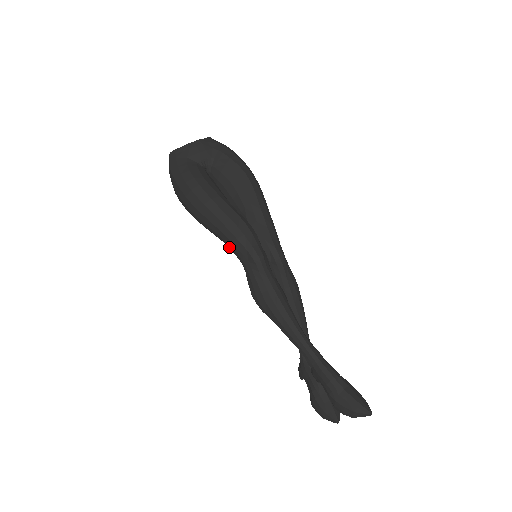
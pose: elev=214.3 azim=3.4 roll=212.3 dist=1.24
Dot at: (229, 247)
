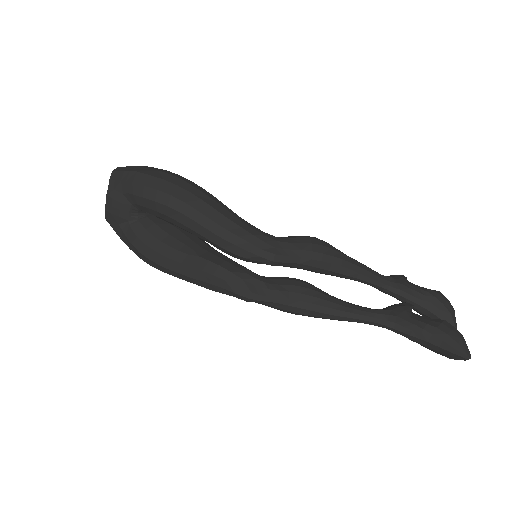
Dot at: occluded
